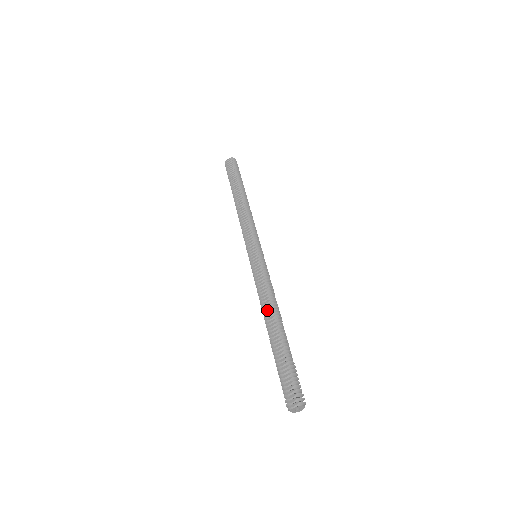
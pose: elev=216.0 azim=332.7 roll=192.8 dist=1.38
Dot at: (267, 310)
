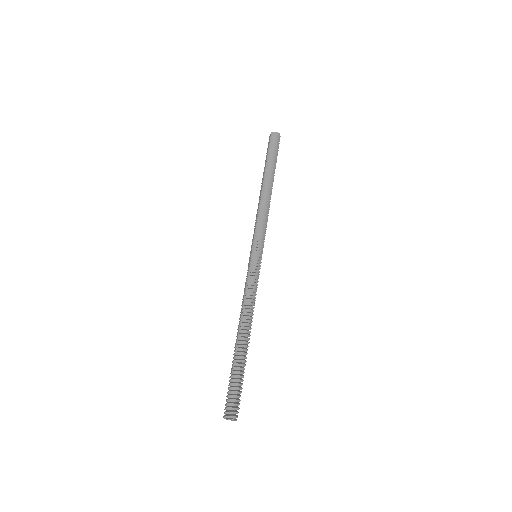
Dot at: (240, 319)
